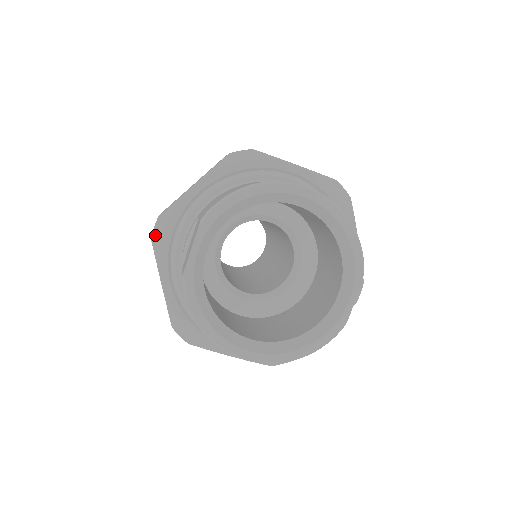
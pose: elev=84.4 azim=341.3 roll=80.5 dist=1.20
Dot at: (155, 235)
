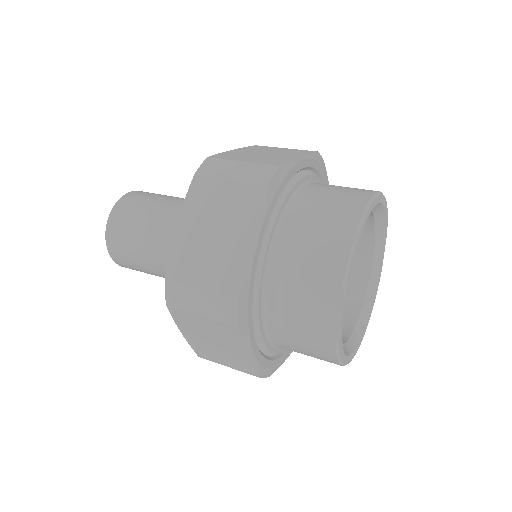
Dot at: (240, 319)
